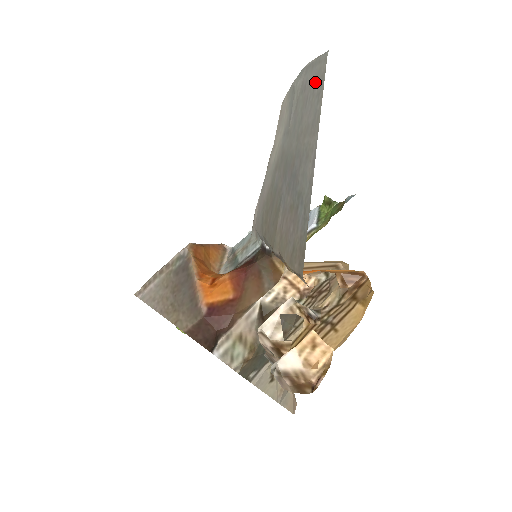
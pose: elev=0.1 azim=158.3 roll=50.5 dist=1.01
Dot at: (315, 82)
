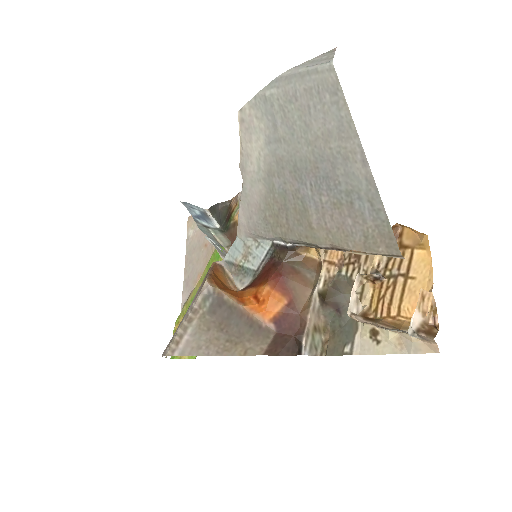
Dot at: (320, 91)
